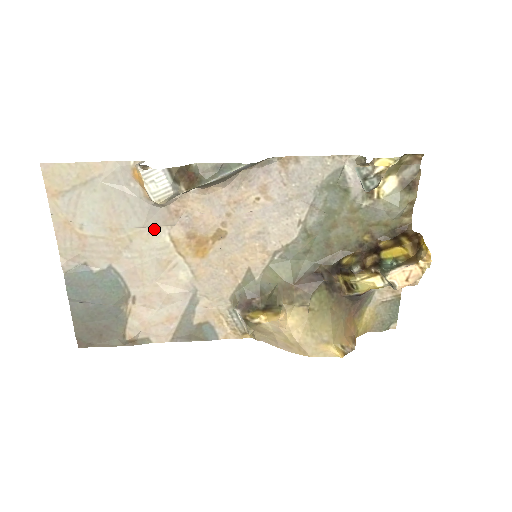
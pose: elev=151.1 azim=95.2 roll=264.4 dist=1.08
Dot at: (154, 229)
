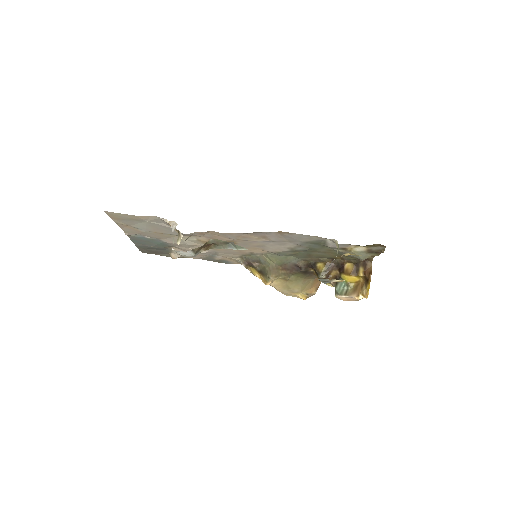
Dot at: (186, 236)
